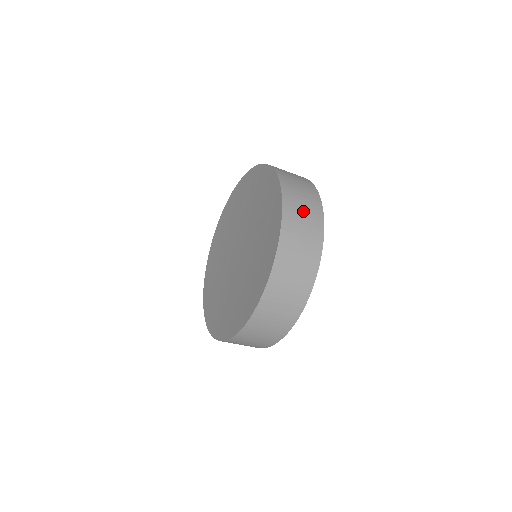
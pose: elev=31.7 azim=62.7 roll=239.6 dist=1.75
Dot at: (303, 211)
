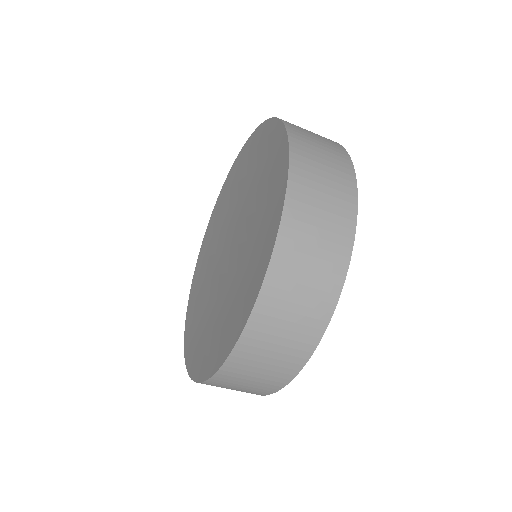
Dot at: occluded
